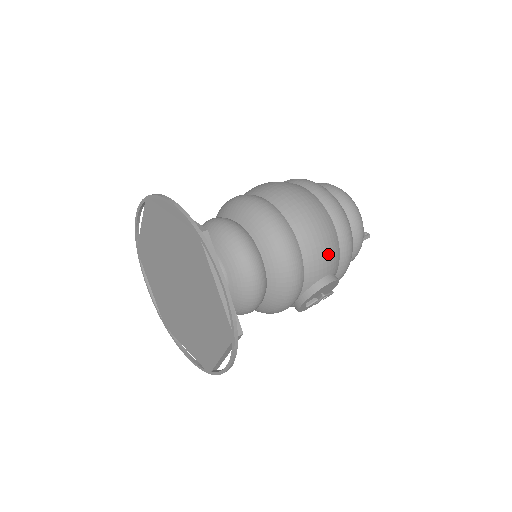
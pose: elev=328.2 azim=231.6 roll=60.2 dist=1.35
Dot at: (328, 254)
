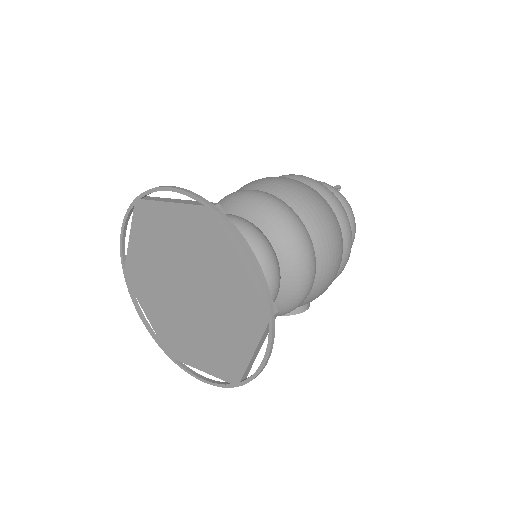
Dot at: (322, 293)
